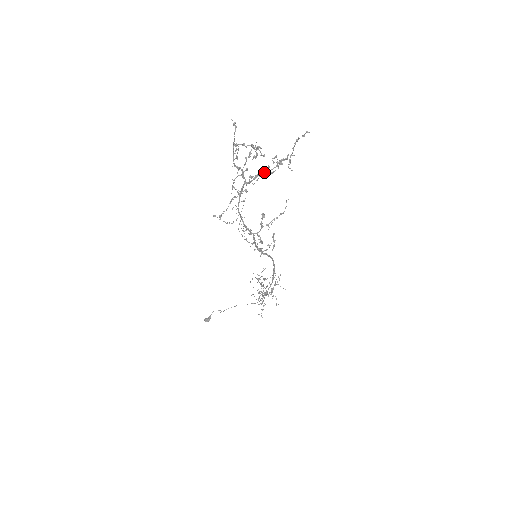
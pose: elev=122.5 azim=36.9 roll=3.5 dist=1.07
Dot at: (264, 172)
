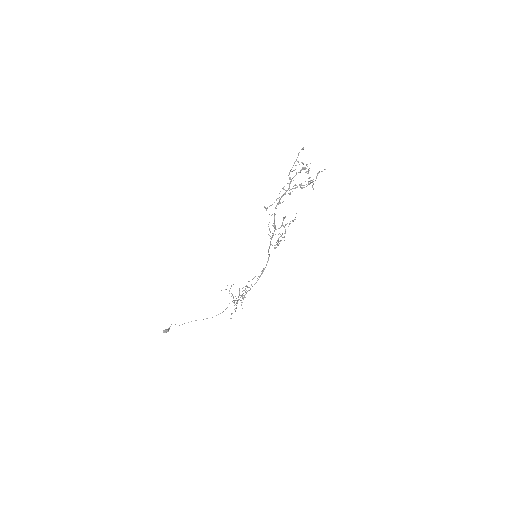
Dot at: (301, 185)
